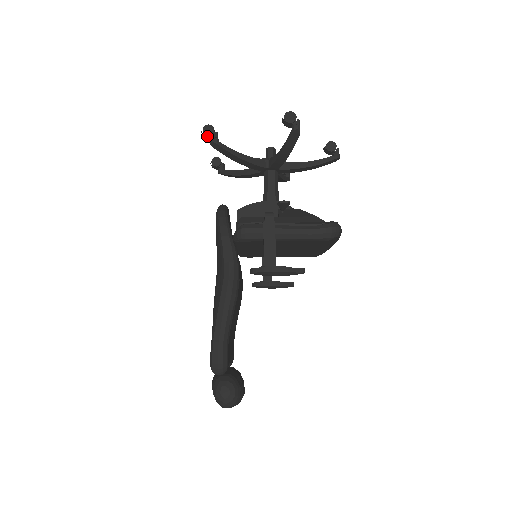
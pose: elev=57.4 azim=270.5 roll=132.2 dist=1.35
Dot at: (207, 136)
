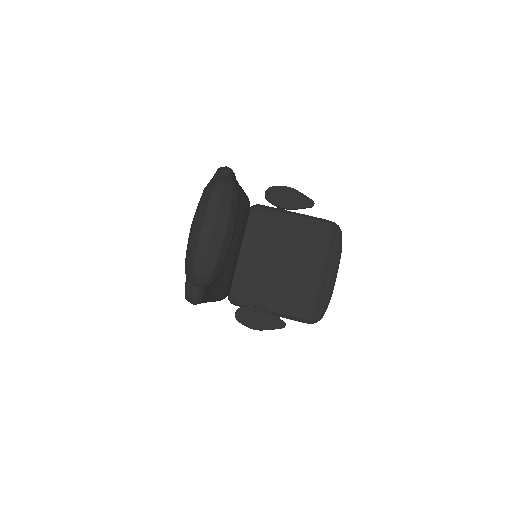
Dot at: occluded
